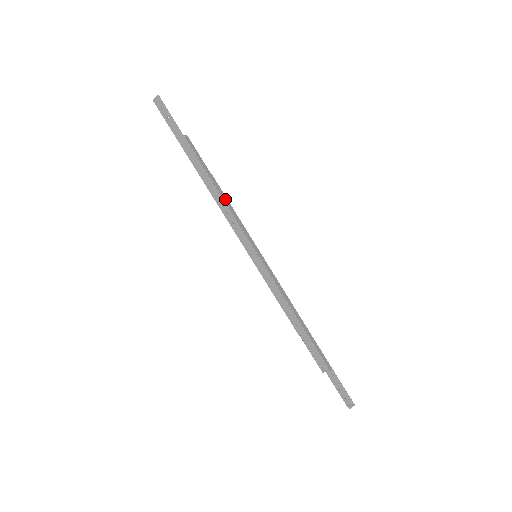
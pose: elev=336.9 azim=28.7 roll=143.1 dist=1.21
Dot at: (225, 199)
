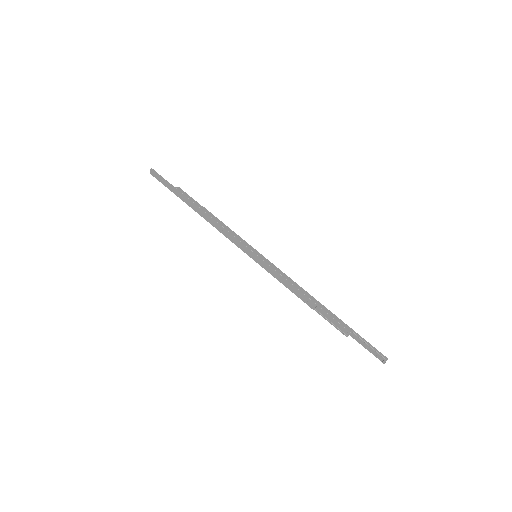
Dot at: (218, 221)
